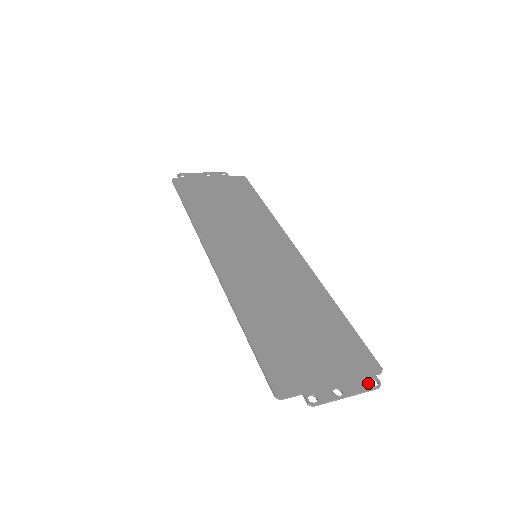
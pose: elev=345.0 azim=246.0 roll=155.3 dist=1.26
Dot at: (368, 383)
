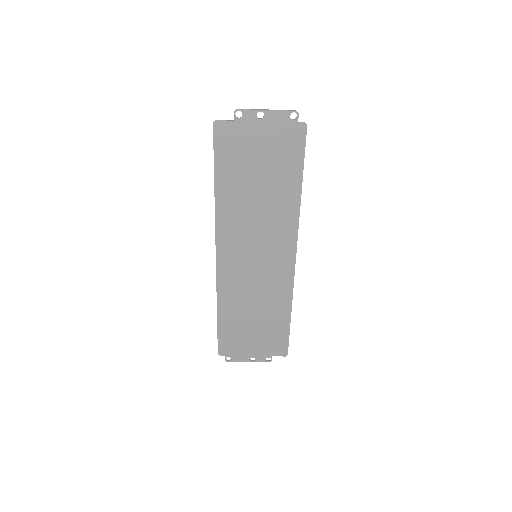
Dot at: (288, 116)
